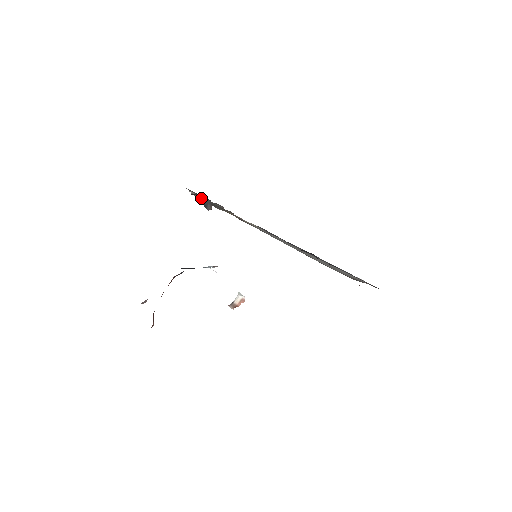
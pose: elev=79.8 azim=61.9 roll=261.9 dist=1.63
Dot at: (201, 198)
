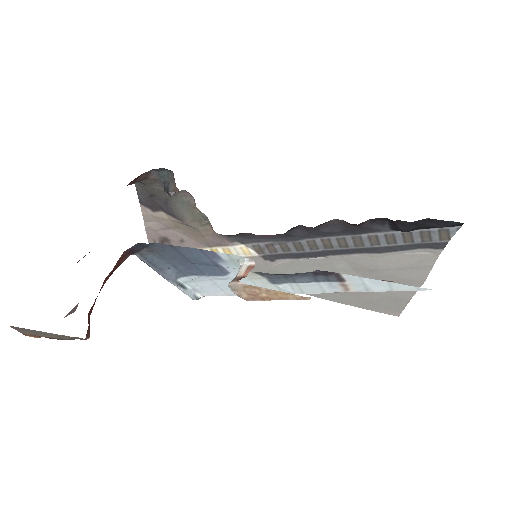
Dot at: occluded
